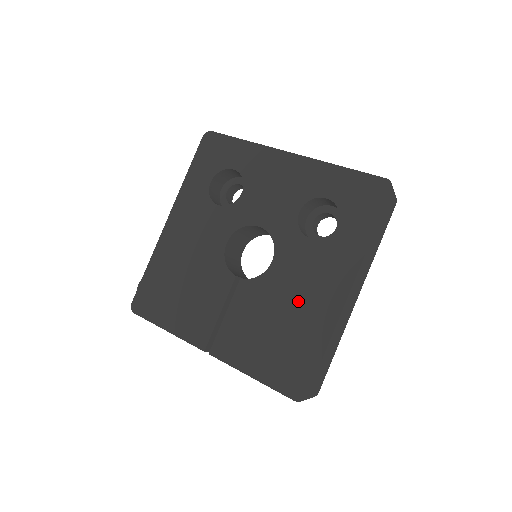
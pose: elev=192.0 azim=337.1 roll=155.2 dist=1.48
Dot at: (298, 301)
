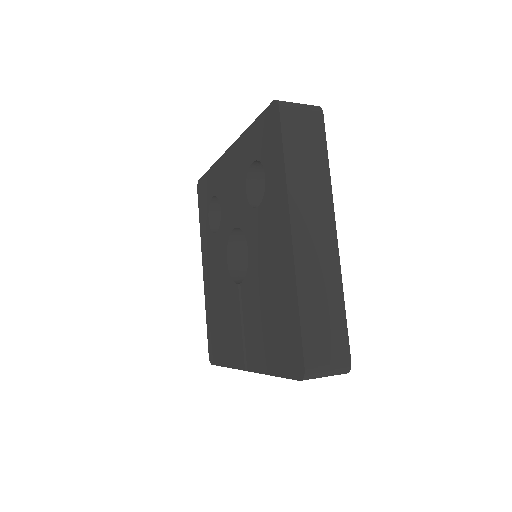
Dot at: (270, 273)
